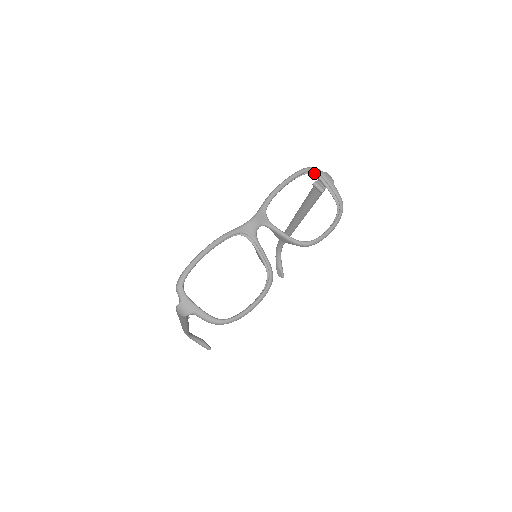
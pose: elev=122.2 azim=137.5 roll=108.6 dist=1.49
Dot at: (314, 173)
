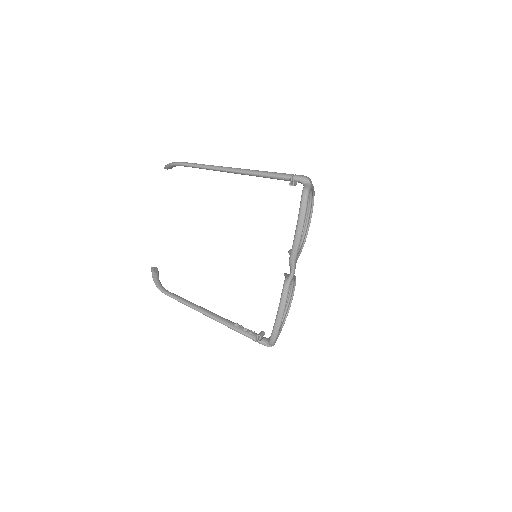
Dot at: occluded
